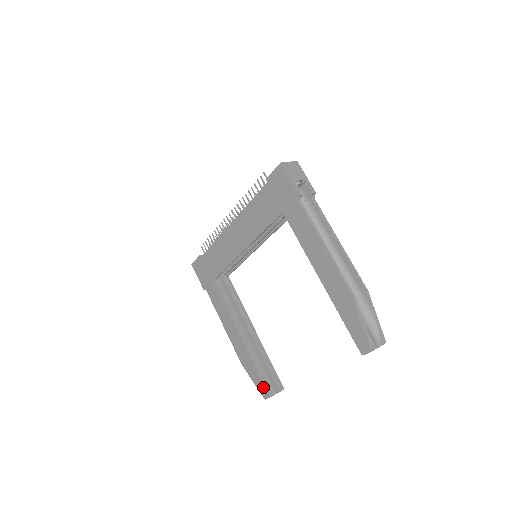
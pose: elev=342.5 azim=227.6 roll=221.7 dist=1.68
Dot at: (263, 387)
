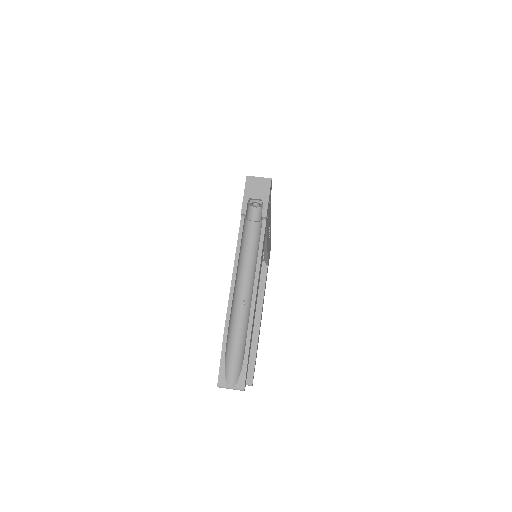
Dot at: occluded
